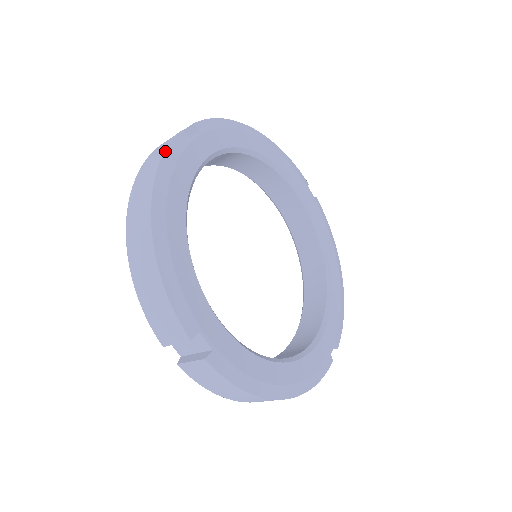
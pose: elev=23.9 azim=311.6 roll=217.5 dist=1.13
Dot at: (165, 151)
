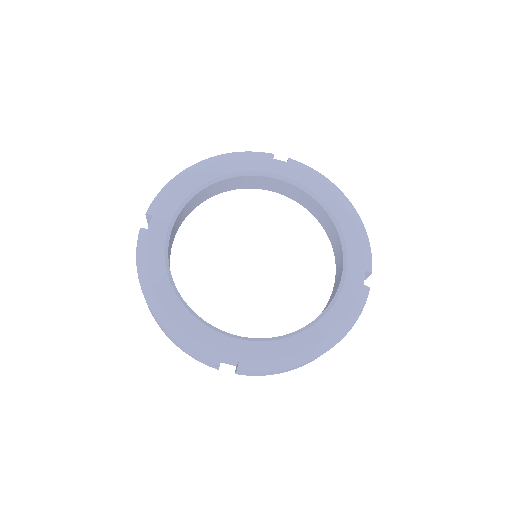
Dot at: (136, 255)
